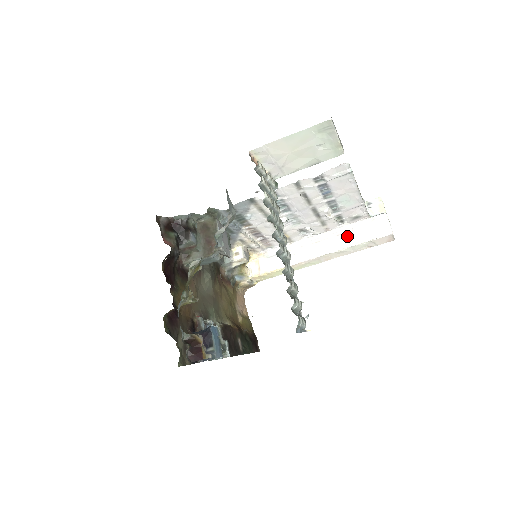
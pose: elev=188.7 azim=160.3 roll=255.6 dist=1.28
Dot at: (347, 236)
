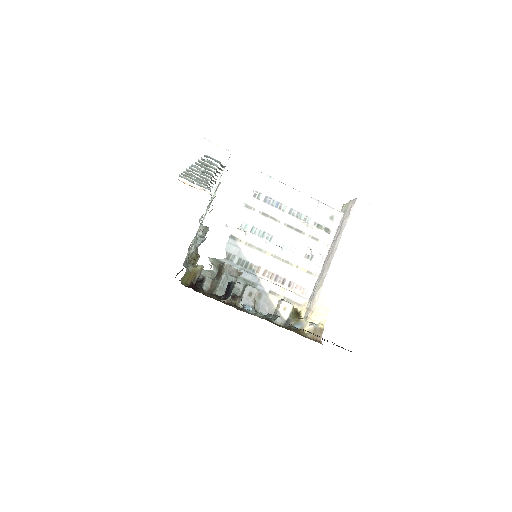
Dot at: (339, 232)
